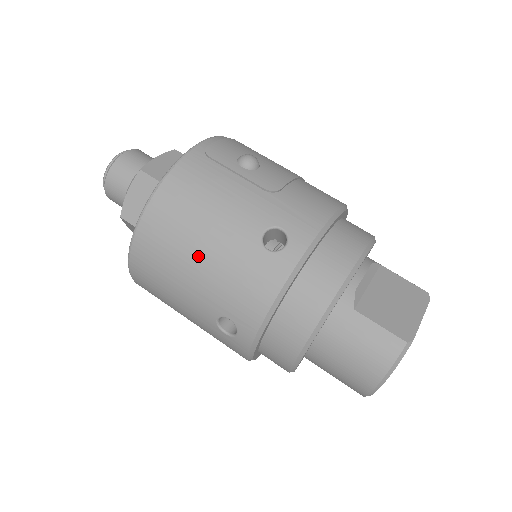
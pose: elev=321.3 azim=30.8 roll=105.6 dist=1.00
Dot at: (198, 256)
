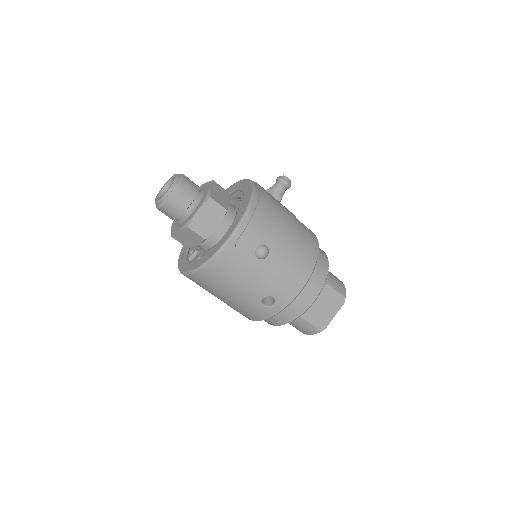
Dot at: (224, 296)
